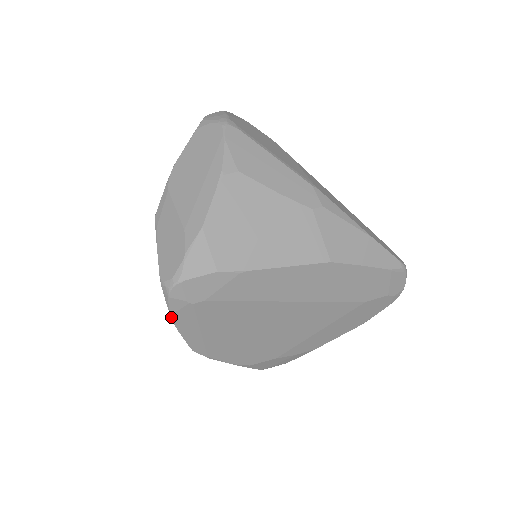
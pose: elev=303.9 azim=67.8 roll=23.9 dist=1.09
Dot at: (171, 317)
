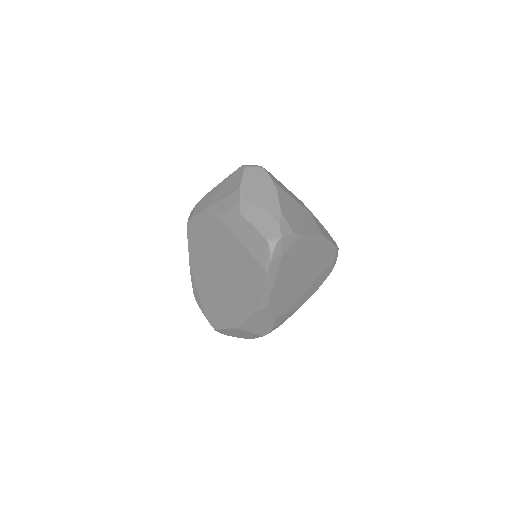
Dot at: (269, 265)
